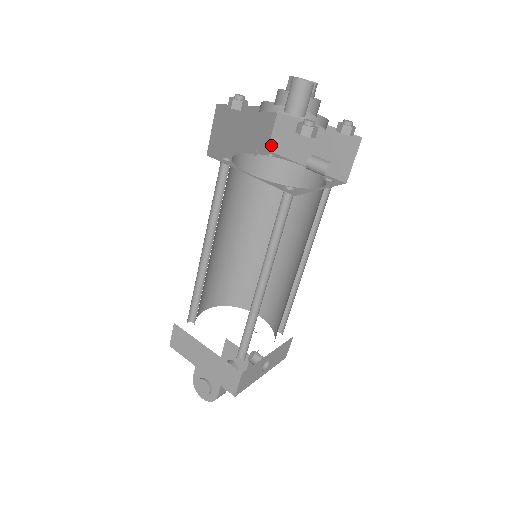
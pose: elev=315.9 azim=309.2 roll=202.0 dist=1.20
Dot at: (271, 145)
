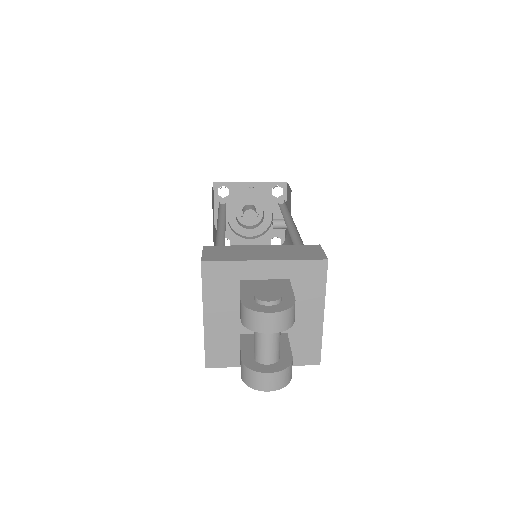
Dot at: occluded
